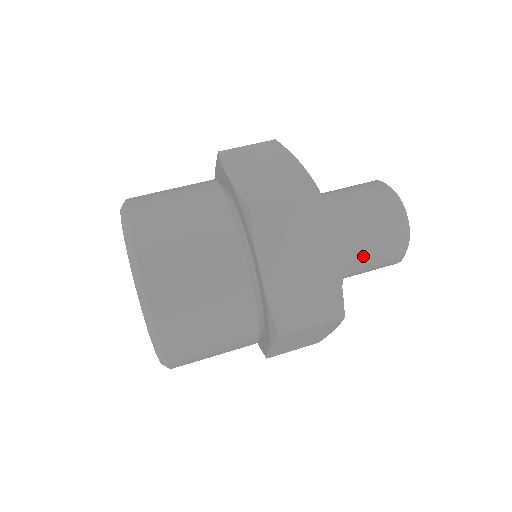
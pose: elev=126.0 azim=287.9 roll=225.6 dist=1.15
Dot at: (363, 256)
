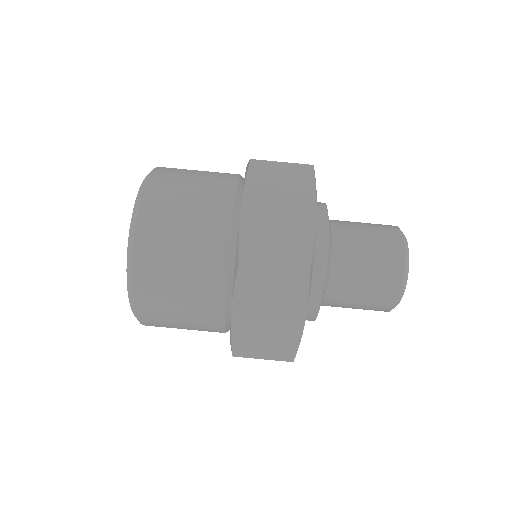
Dot at: (346, 304)
